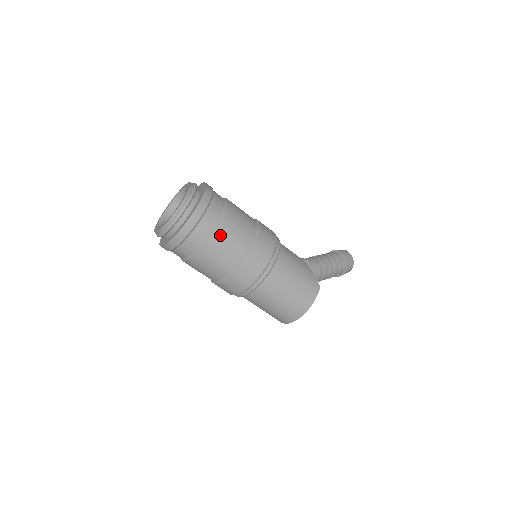
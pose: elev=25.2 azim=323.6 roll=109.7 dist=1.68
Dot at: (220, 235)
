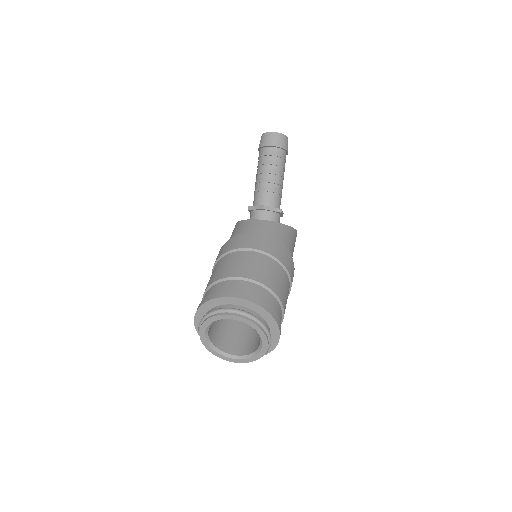
Dot at: occluded
